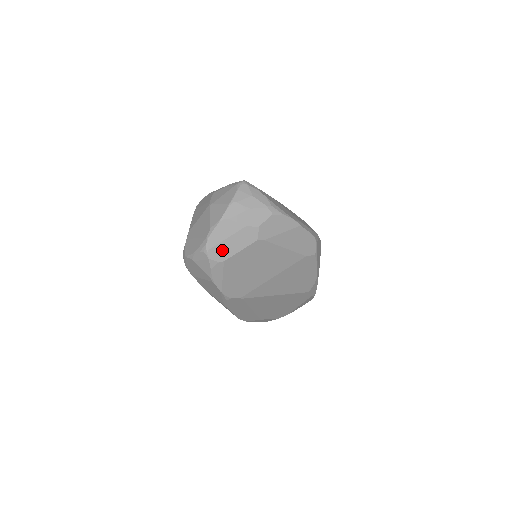
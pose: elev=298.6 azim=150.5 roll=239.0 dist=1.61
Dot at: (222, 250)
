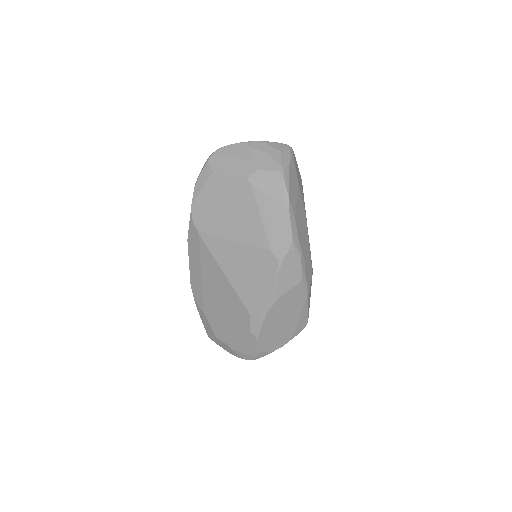
Dot at: (221, 162)
